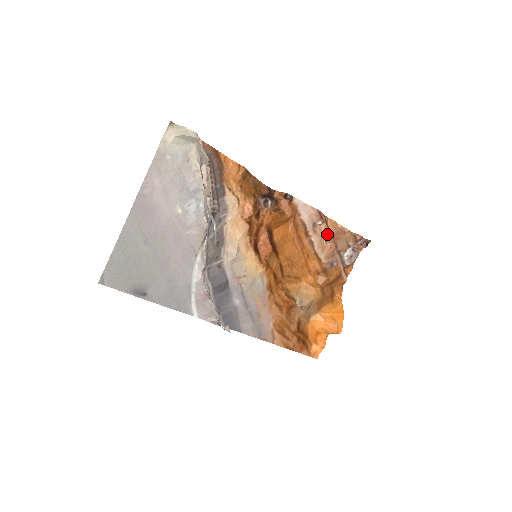
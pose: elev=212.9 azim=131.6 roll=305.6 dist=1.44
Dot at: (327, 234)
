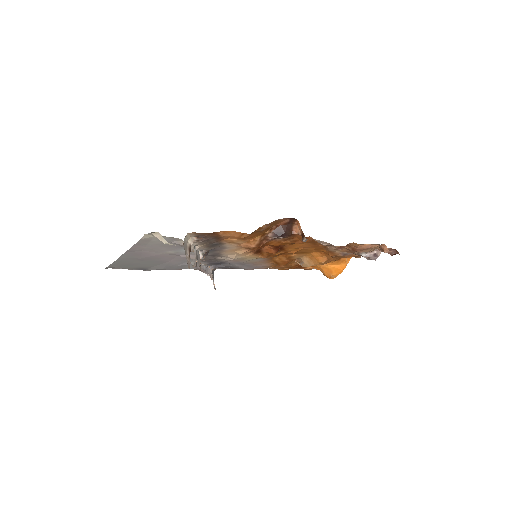
Dot at: occluded
